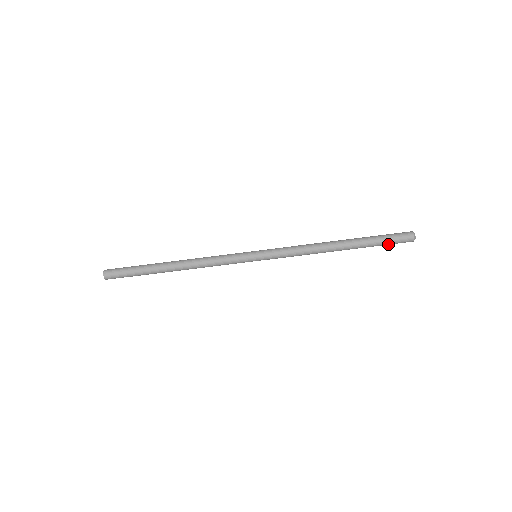
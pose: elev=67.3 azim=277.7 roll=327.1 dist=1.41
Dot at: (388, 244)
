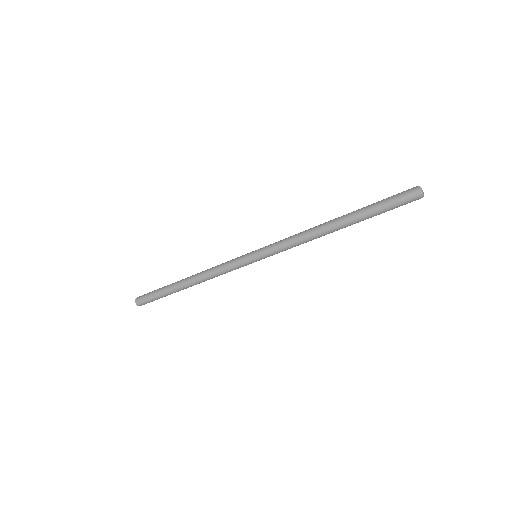
Dot at: (392, 209)
